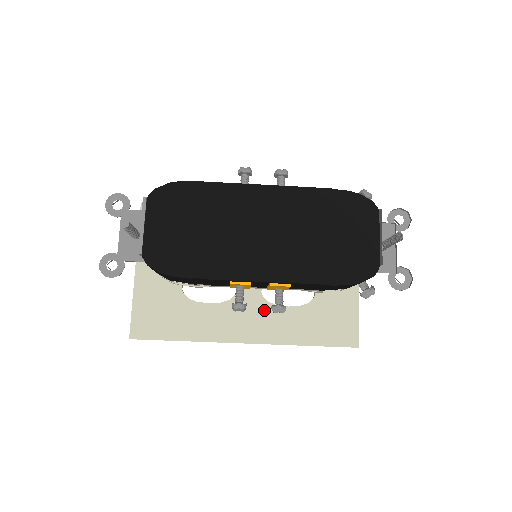
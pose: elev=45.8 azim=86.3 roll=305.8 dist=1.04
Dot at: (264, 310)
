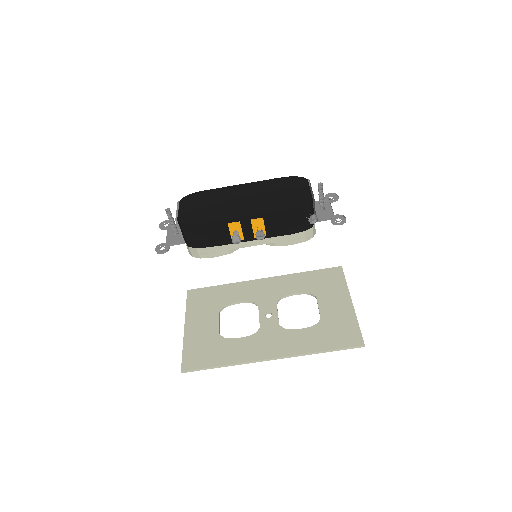
Dot at: (283, 334)
